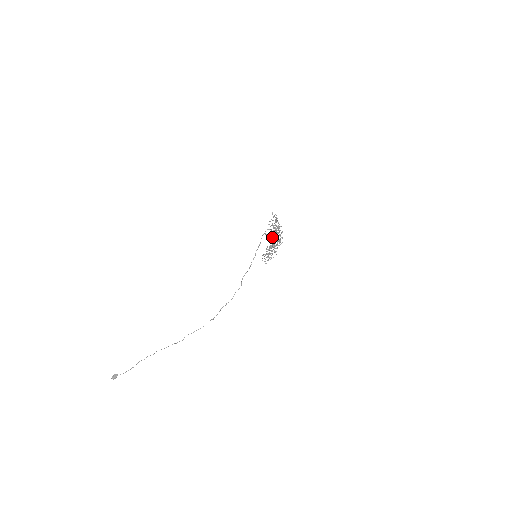
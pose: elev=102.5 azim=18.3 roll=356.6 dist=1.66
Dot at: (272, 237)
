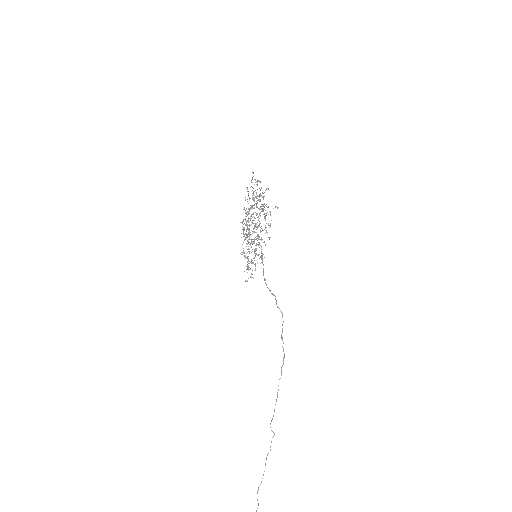
Dot at: occluded
